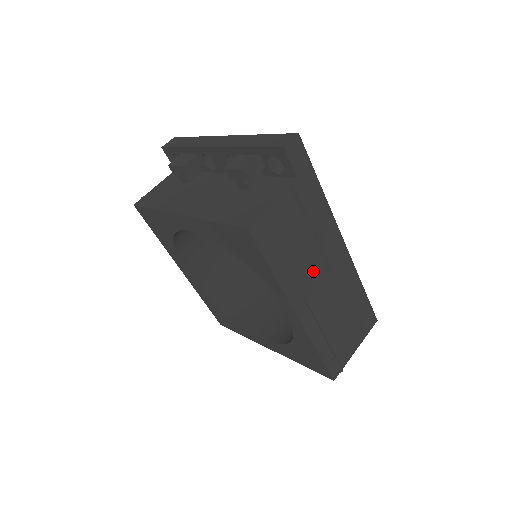
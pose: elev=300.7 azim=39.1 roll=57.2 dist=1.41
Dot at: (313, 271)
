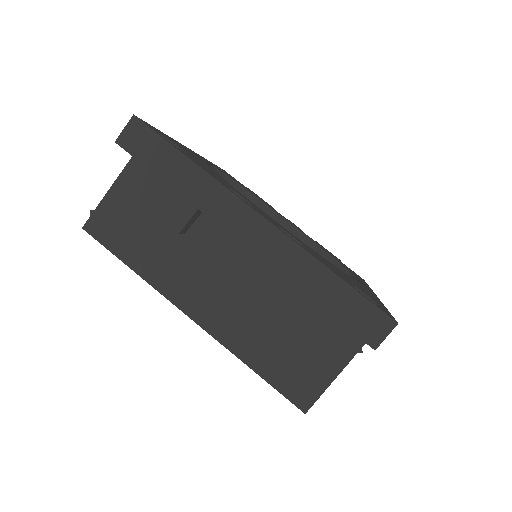
Dot at: occluded
